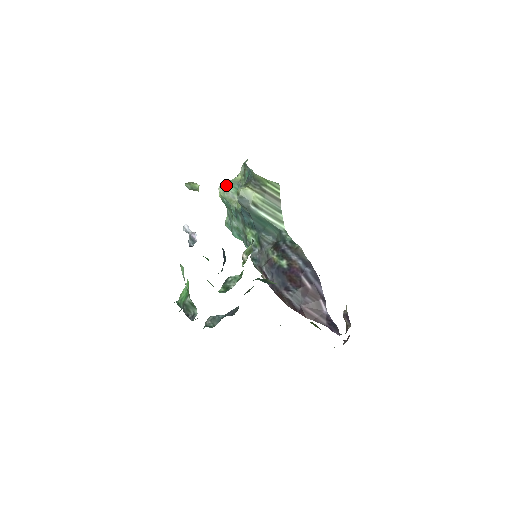
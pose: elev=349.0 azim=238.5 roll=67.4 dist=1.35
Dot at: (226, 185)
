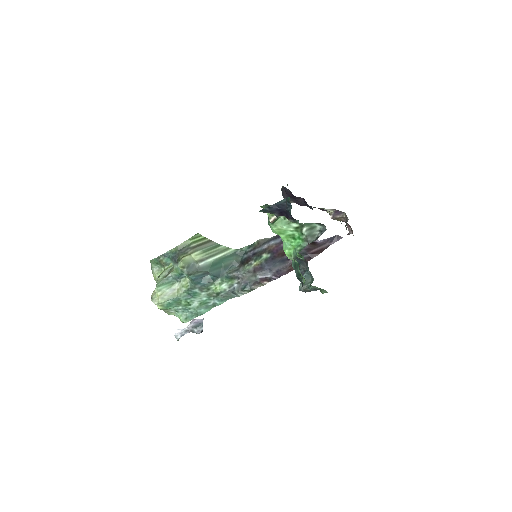
Dot at: (158, 290)
